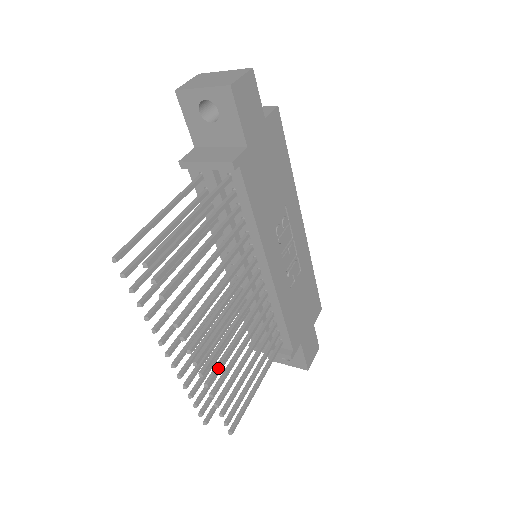
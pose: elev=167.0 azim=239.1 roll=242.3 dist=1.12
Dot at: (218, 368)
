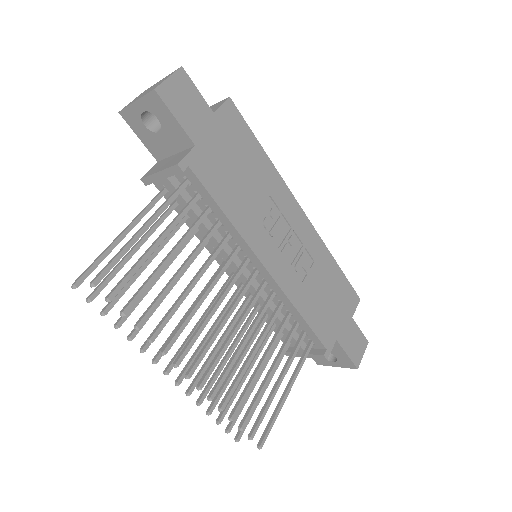
Dot at: (221, 379)
